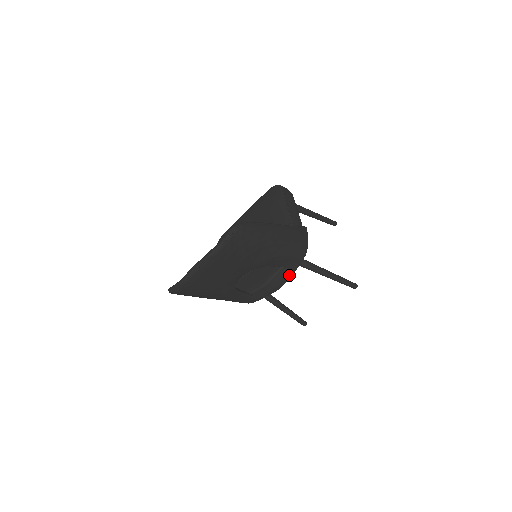
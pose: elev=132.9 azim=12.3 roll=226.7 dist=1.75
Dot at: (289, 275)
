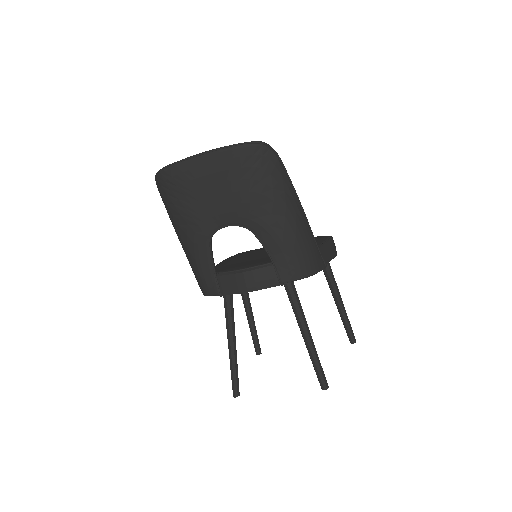
Dot at: (270, 283)
